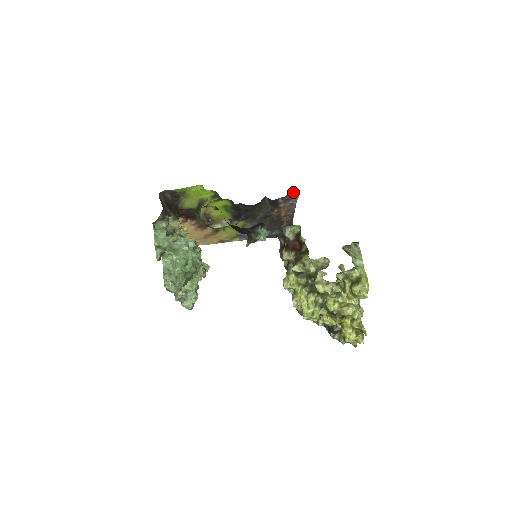
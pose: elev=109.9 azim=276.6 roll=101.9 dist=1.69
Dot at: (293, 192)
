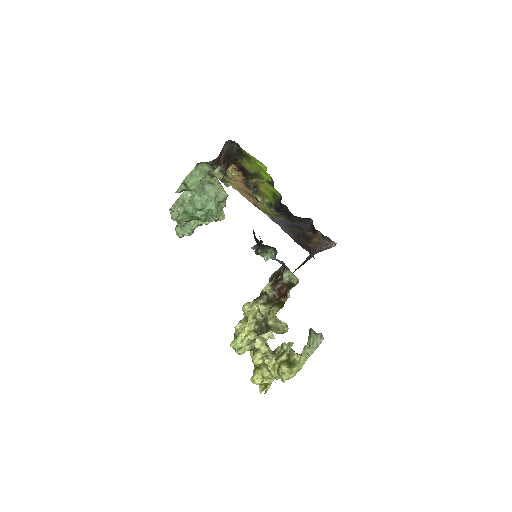
Dot at: occluded
